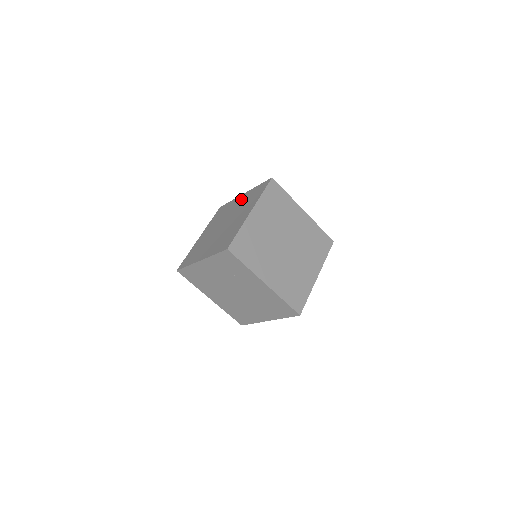
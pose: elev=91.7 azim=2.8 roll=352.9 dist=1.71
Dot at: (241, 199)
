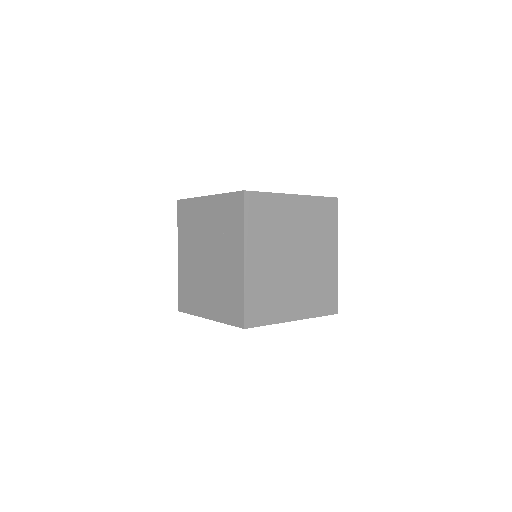
Dot at: occluded
